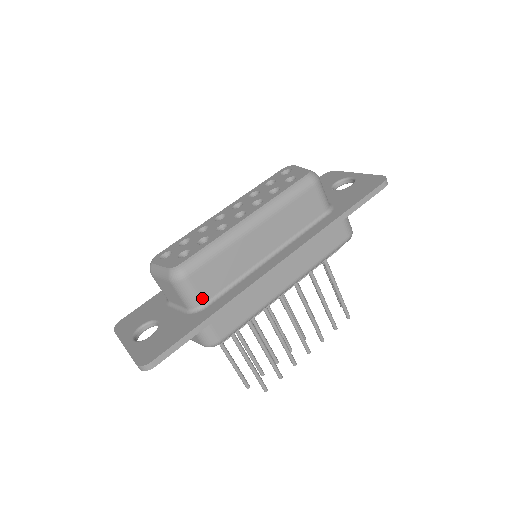
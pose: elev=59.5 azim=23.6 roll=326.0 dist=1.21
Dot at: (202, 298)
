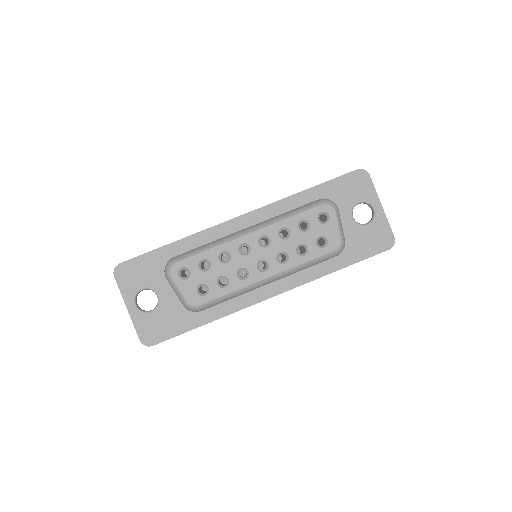
Dot at: occluded
